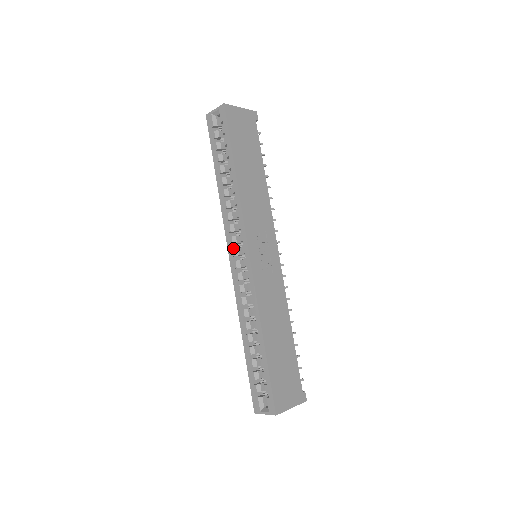
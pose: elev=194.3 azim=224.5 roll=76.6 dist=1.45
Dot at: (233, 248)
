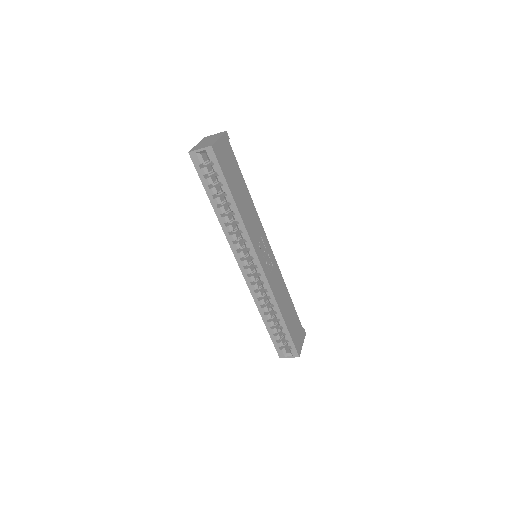
Dot at: (241, 259)
